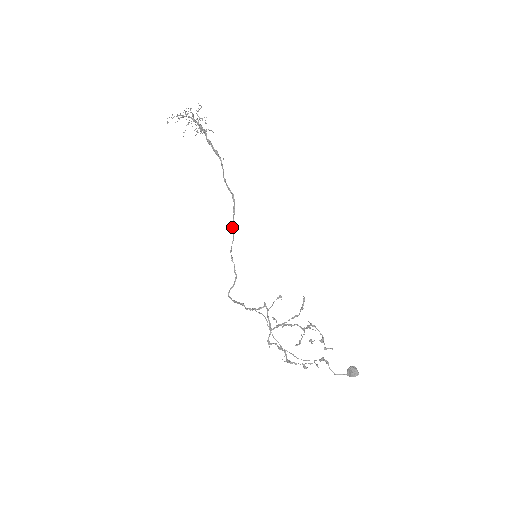
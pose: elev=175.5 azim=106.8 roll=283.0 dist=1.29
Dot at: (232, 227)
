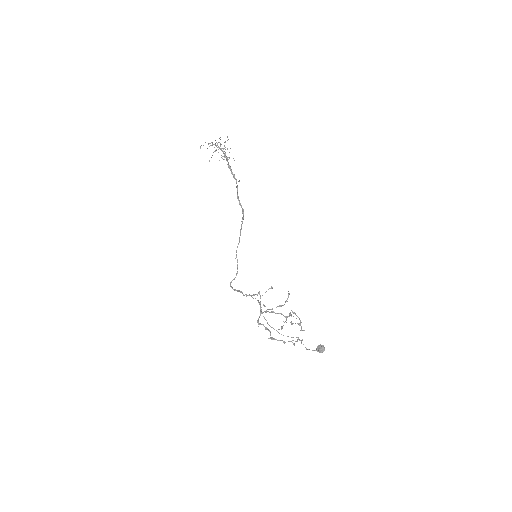
Dot at: occluded
